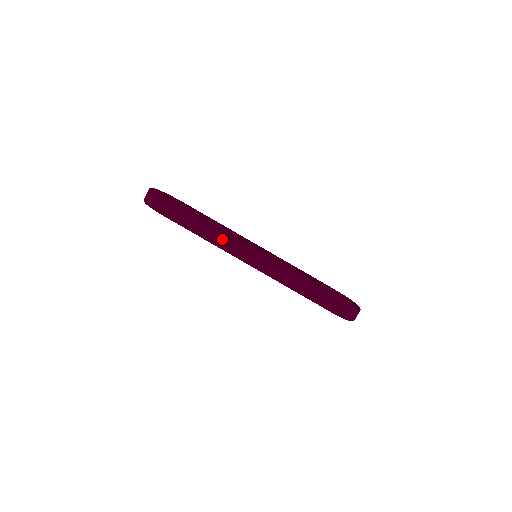
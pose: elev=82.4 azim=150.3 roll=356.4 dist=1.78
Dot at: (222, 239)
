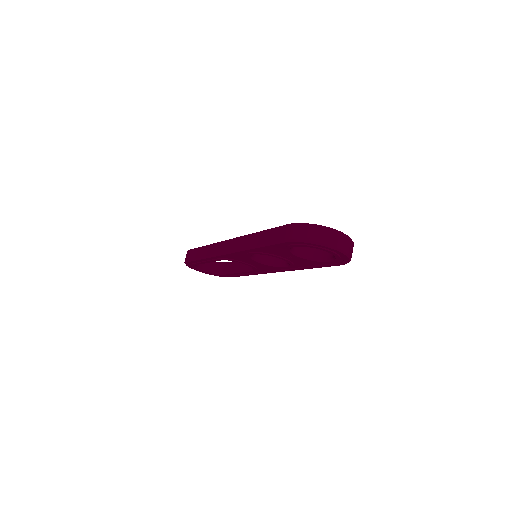
Dot at: (212, 248)
